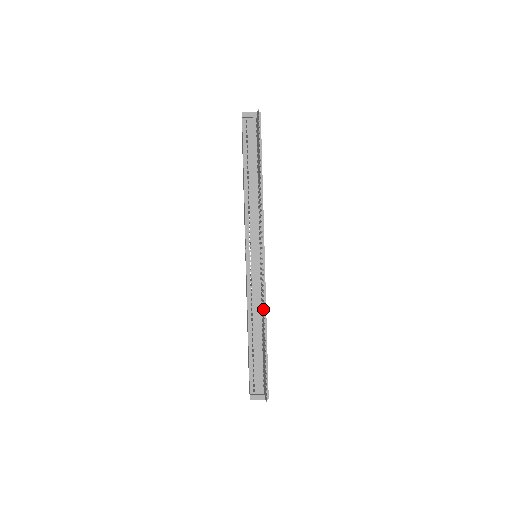
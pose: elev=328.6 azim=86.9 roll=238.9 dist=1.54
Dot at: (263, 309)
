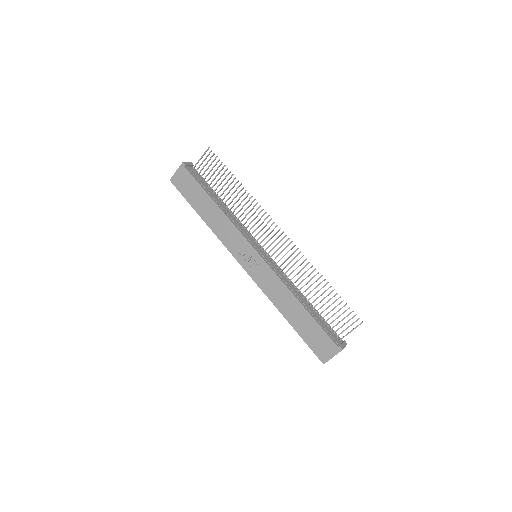
Dot at: (293, 284)
